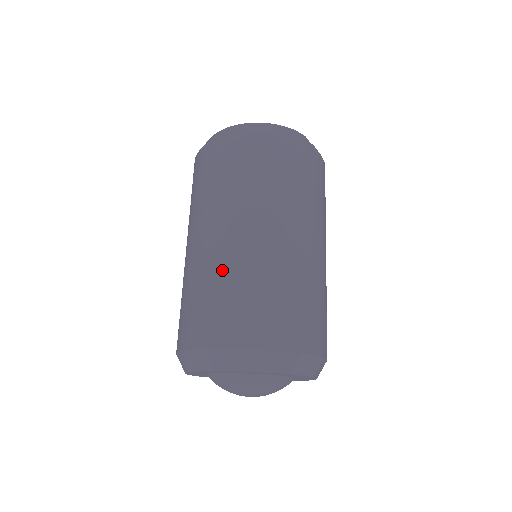
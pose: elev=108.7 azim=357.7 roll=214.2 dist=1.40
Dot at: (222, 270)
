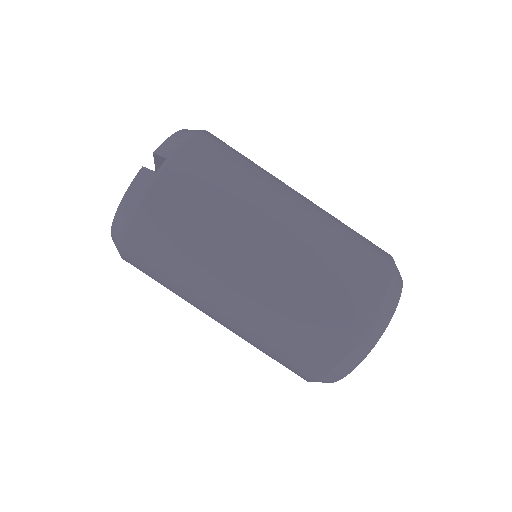
Dot at: (250, 340)
